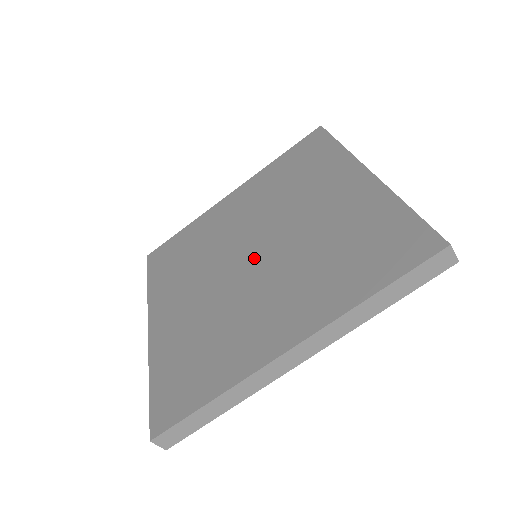
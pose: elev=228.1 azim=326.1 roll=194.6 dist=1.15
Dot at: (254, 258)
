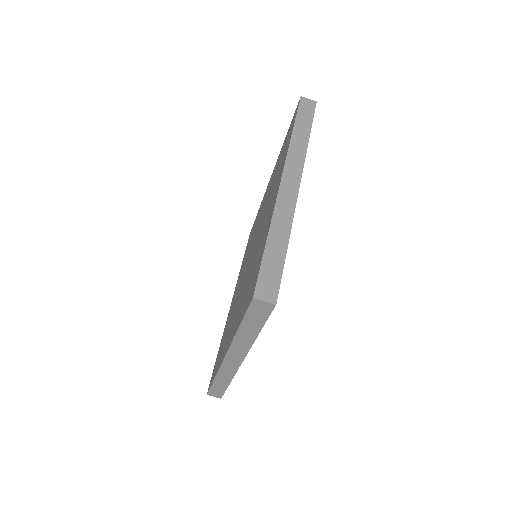
Dot at: (248, 262)
